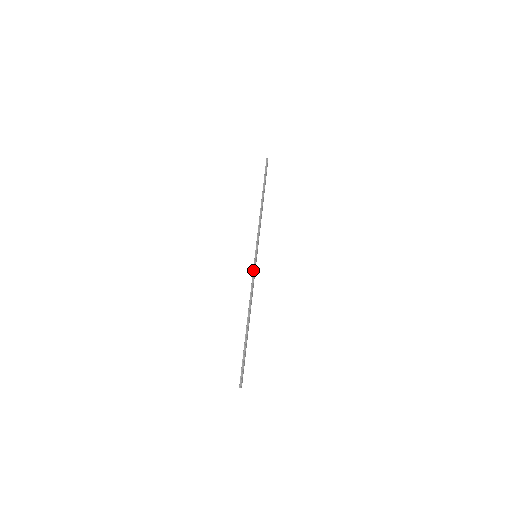
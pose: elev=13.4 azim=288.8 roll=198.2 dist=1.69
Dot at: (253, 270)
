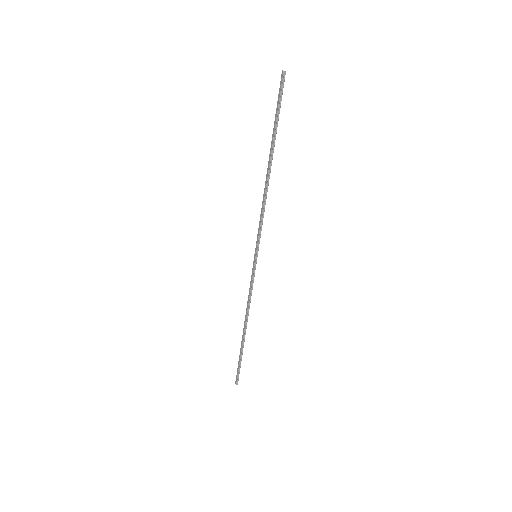
Dot at: (253, 276)
